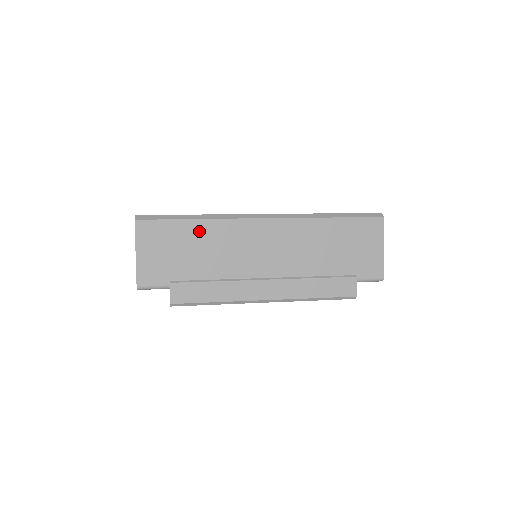
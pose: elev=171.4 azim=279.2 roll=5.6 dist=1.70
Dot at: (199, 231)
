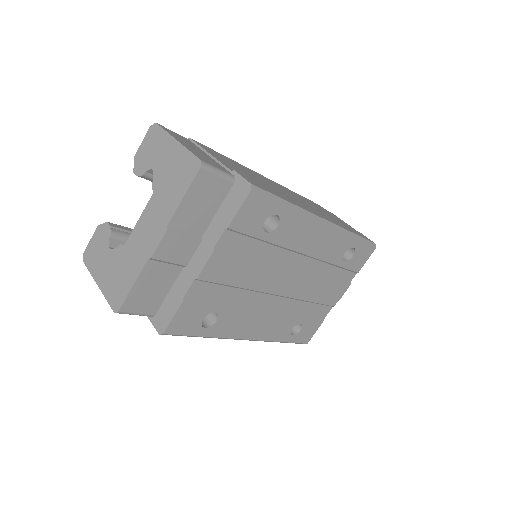
Dot at: (224, 158)
